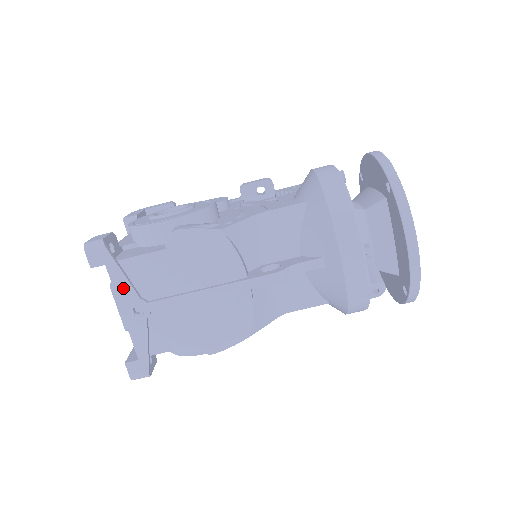
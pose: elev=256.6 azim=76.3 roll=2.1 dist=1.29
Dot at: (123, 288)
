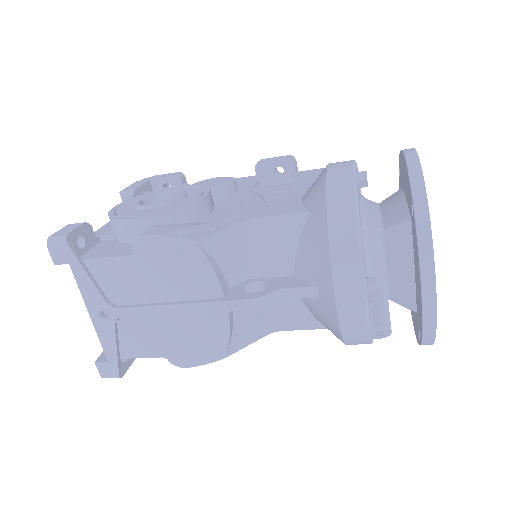
Dot at: (89, 290)
